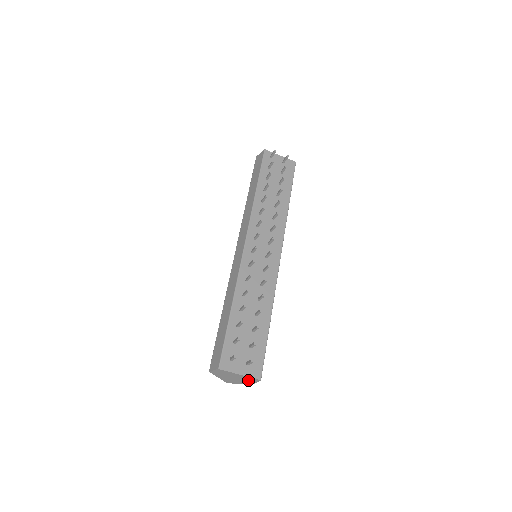
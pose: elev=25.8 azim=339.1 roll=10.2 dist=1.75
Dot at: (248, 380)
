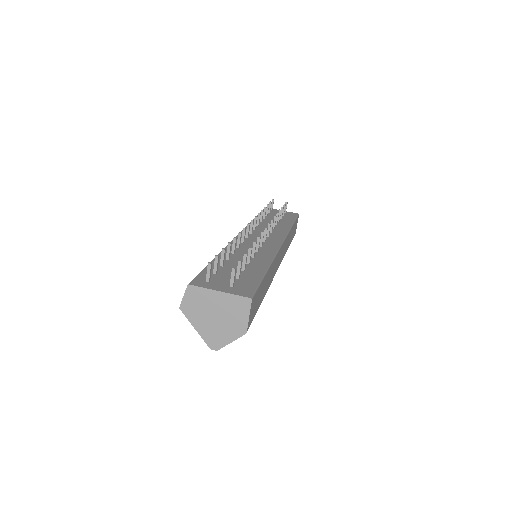
Dot at: (236, 313)
